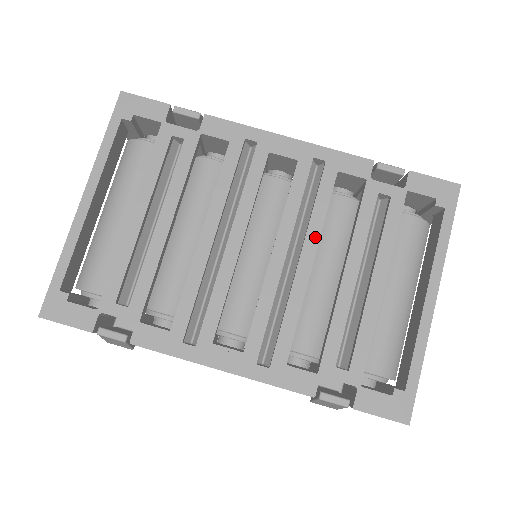
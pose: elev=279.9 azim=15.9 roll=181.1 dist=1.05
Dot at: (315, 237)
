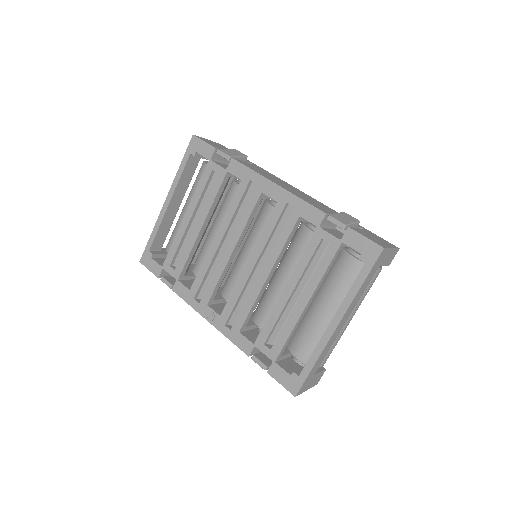
Dot at: (274, 259)
